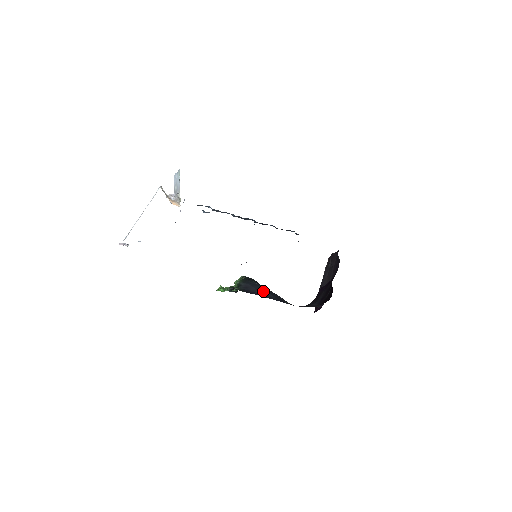
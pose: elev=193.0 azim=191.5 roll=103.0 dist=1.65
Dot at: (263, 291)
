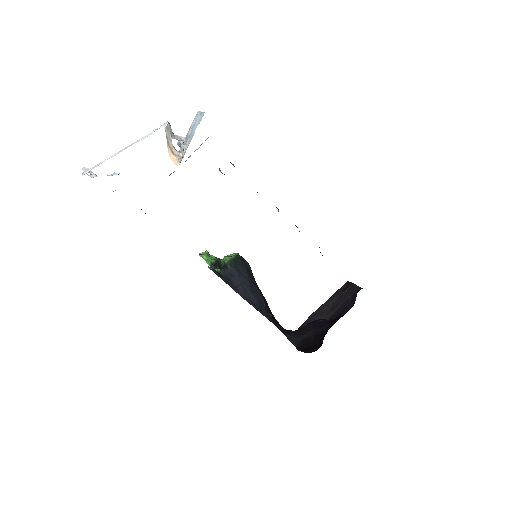
Dot at: (247, 289)
